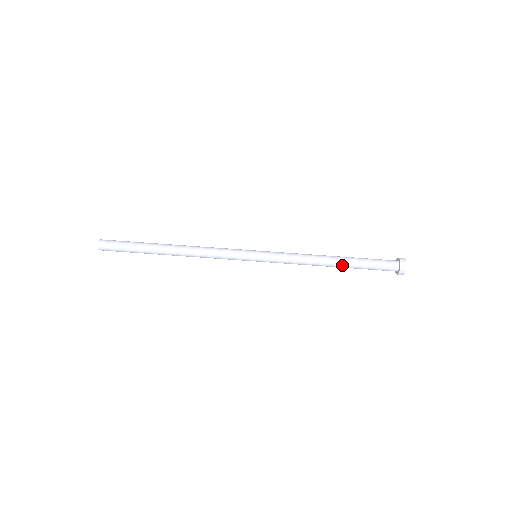
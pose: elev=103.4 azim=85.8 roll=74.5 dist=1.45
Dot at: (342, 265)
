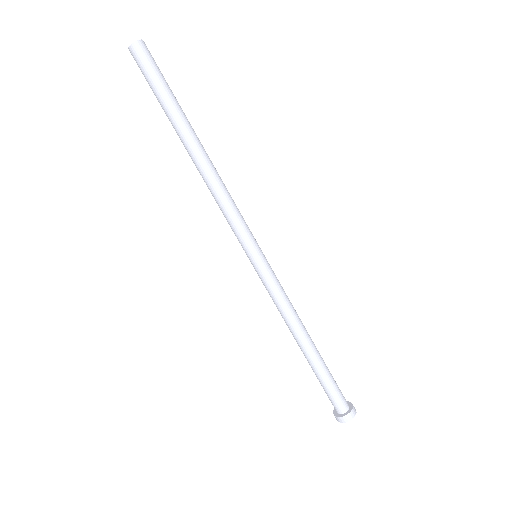
Dot at: (305, 356)
